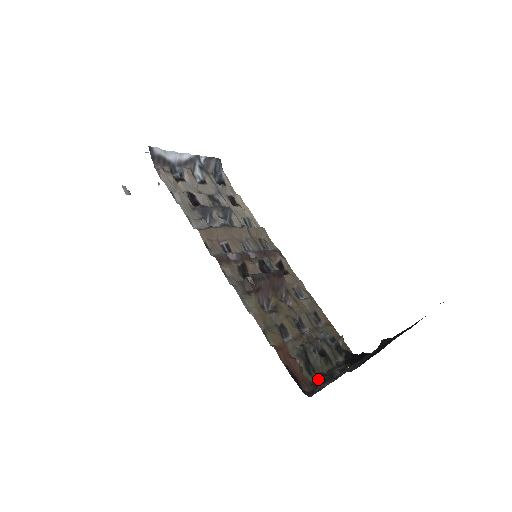
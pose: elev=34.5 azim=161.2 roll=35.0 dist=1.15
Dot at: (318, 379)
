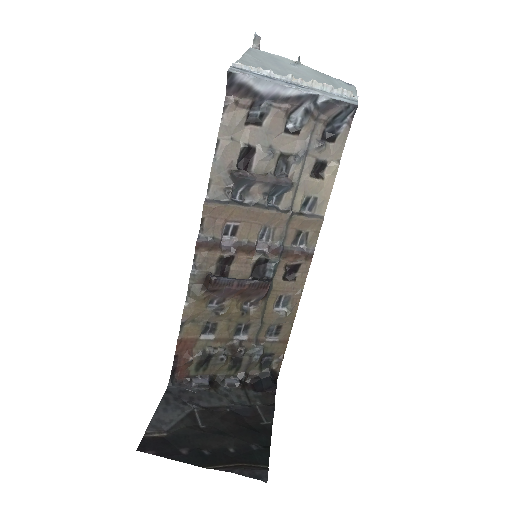
Dot at: (199, 377)
